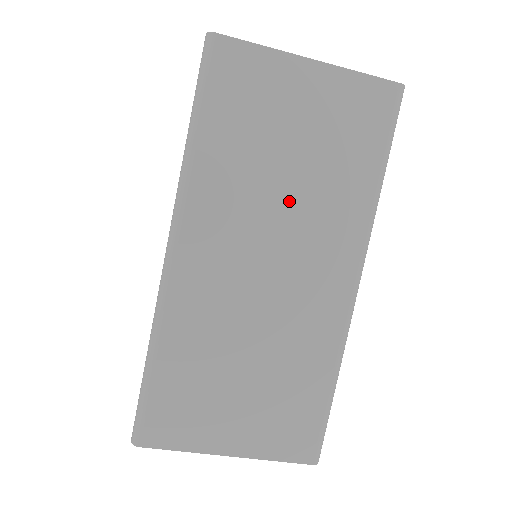
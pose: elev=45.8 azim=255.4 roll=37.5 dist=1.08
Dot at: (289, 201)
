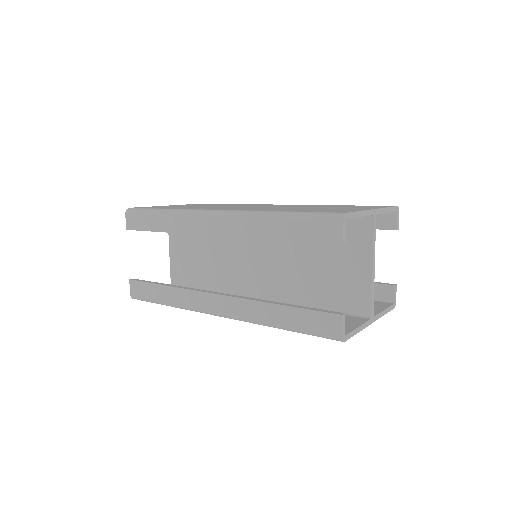
Dot at: occluded
